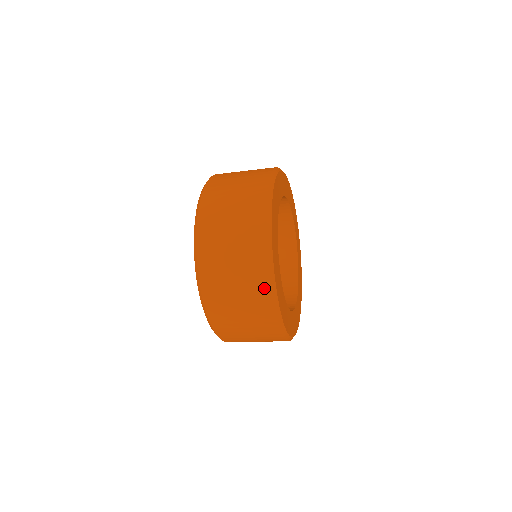
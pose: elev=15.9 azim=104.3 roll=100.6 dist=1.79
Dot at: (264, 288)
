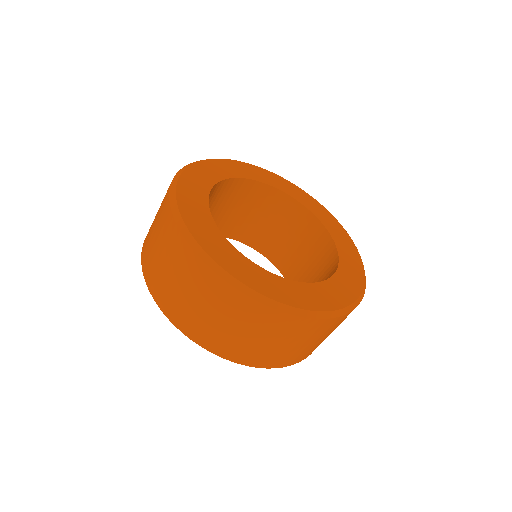
Dot at: (180, 243)
